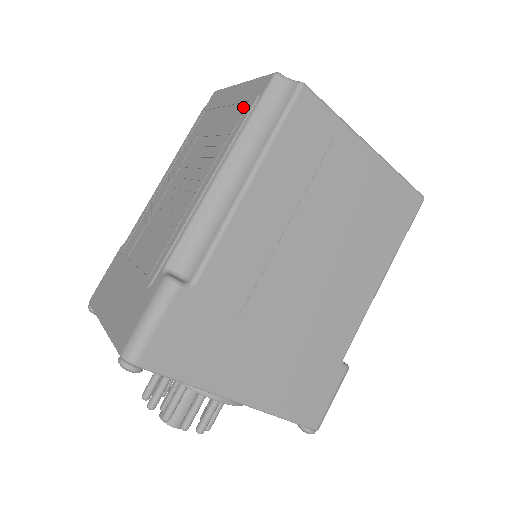
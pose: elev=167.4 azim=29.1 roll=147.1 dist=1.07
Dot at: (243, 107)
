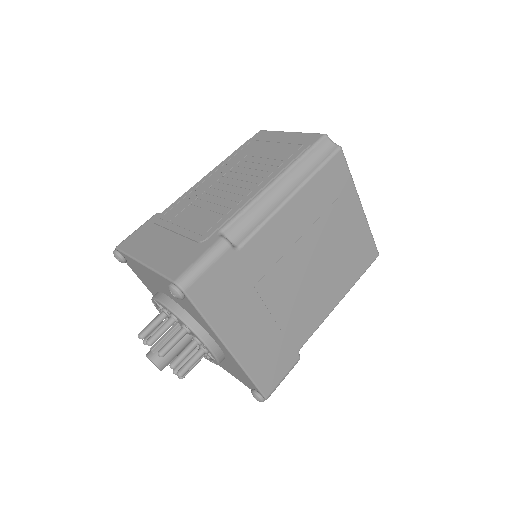
Dot at: (296, 147)
